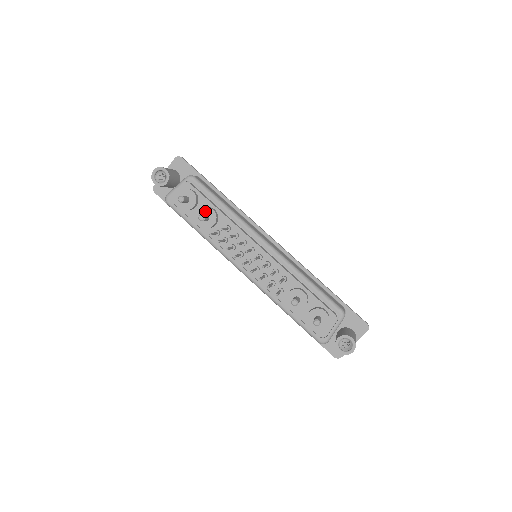
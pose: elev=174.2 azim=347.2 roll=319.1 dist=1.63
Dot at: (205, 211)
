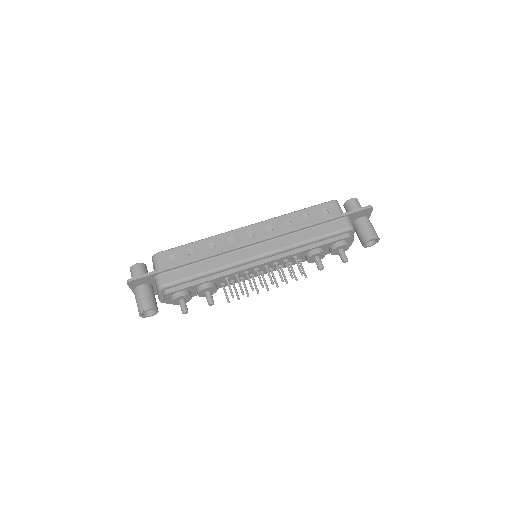
Dot at: (202, 292)
